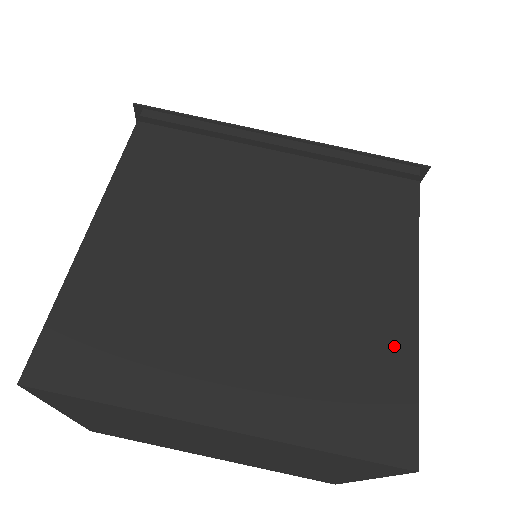
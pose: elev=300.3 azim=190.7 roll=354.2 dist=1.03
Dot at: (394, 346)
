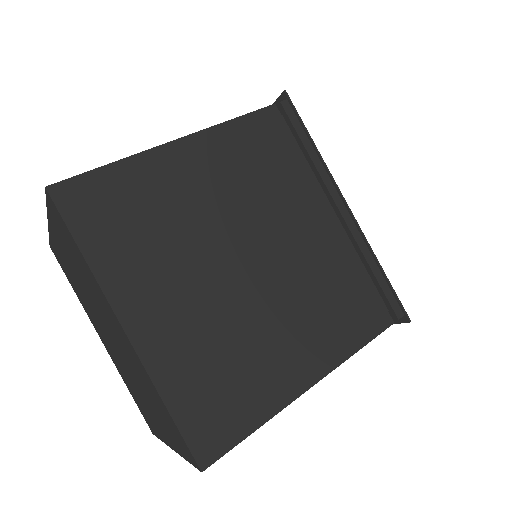
Dot at: (268, 395)
